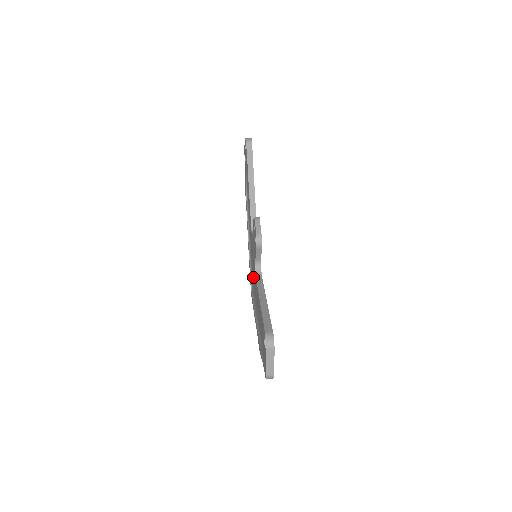
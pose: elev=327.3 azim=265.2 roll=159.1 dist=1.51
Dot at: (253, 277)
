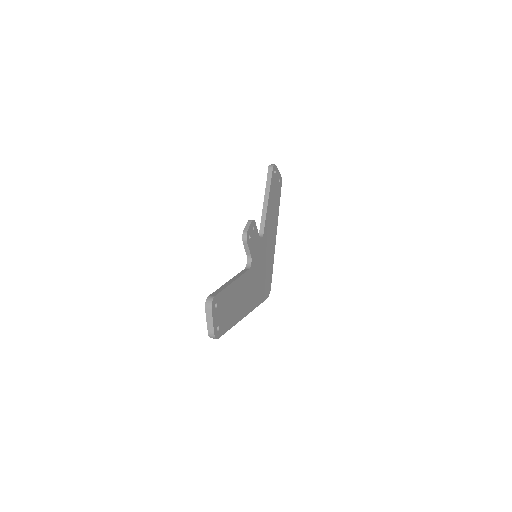
Dot at: occluded
